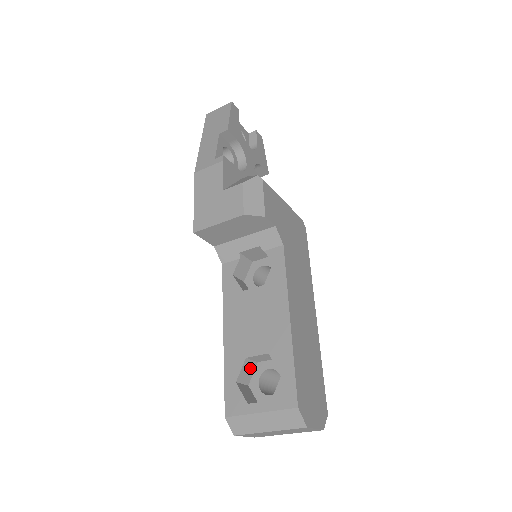
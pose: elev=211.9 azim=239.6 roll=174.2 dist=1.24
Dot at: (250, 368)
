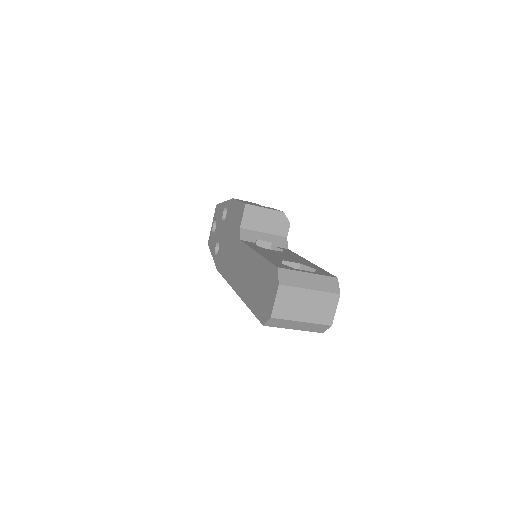
Dot at: occluded
